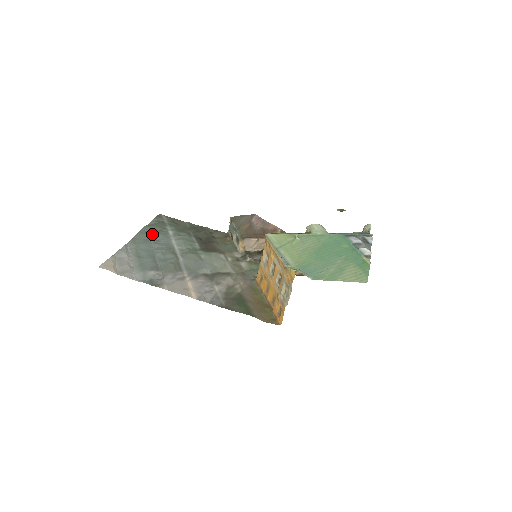
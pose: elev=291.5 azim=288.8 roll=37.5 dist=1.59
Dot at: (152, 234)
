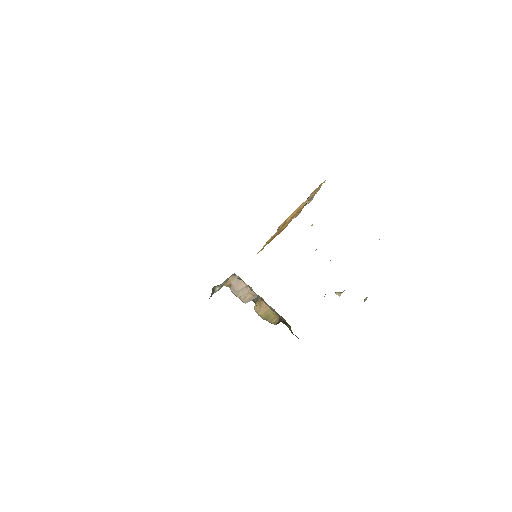
Dot at: occluded
